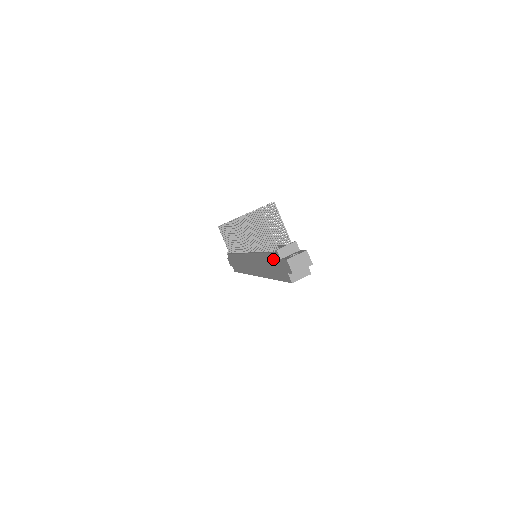
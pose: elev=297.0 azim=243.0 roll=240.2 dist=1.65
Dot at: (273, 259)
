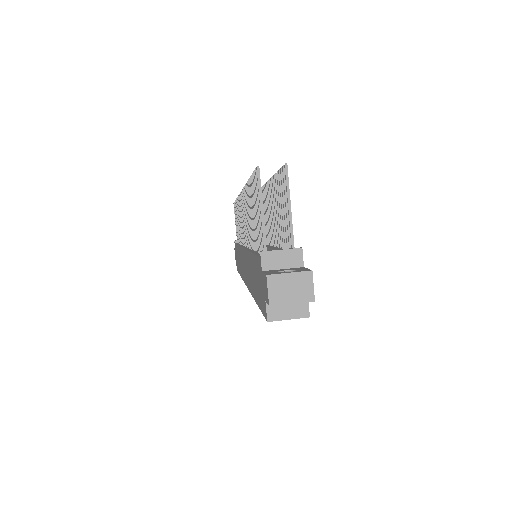
Dot at: (256, 267)
